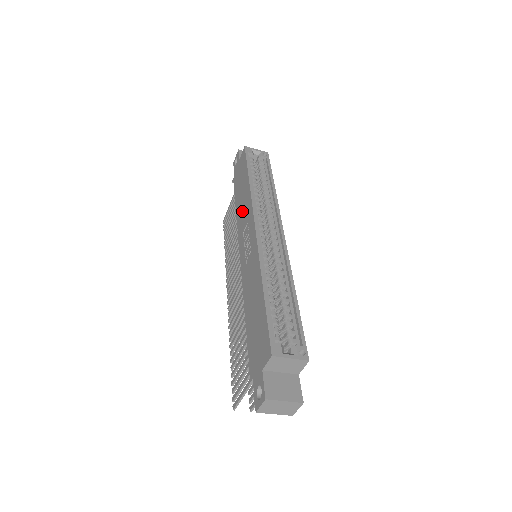
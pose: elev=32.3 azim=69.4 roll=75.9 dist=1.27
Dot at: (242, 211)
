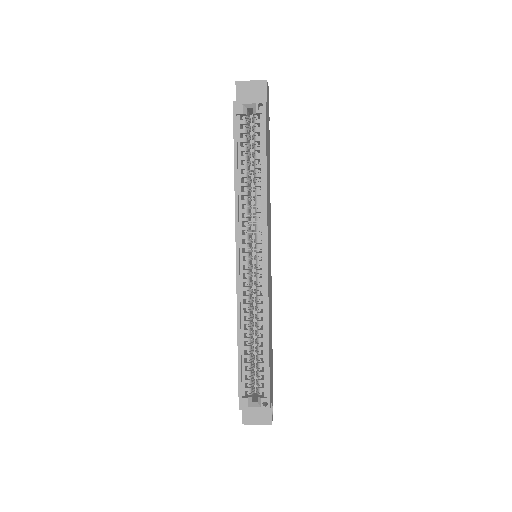
Dot at: occluded
